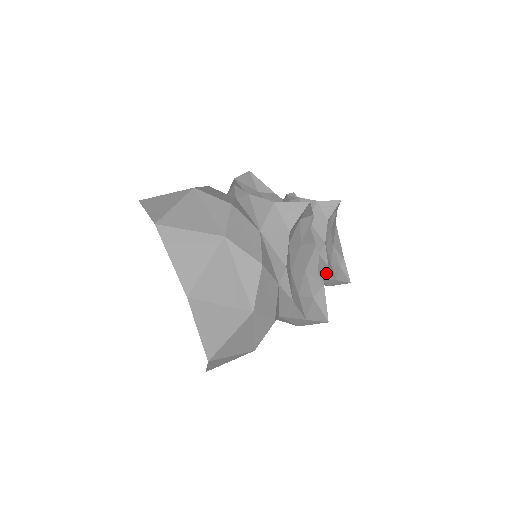
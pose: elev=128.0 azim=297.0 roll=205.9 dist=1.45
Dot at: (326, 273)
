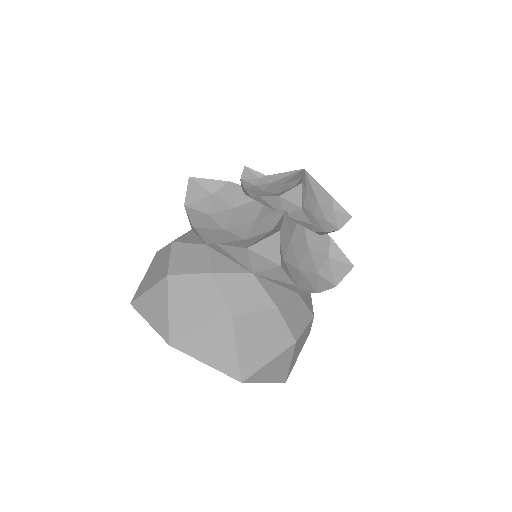
Dot at: occluded
